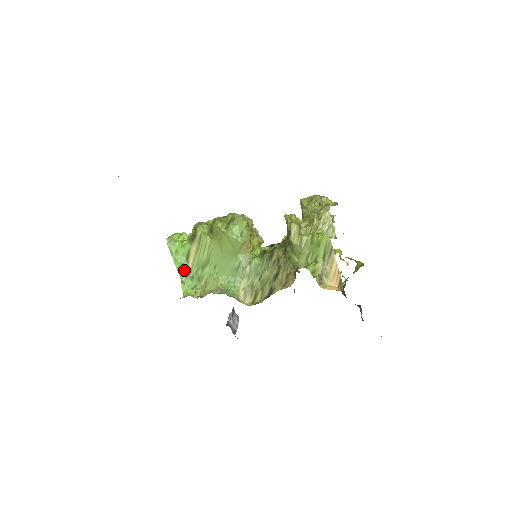
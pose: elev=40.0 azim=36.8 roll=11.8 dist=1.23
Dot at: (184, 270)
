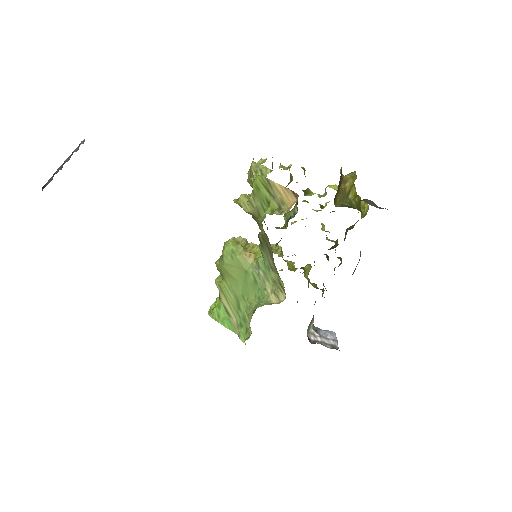
Dot at: (233, 325)
